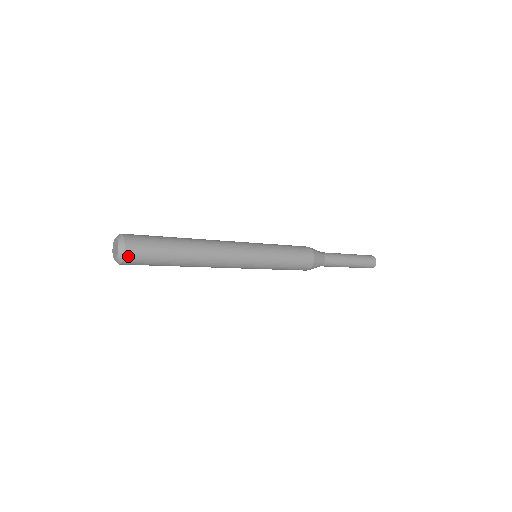
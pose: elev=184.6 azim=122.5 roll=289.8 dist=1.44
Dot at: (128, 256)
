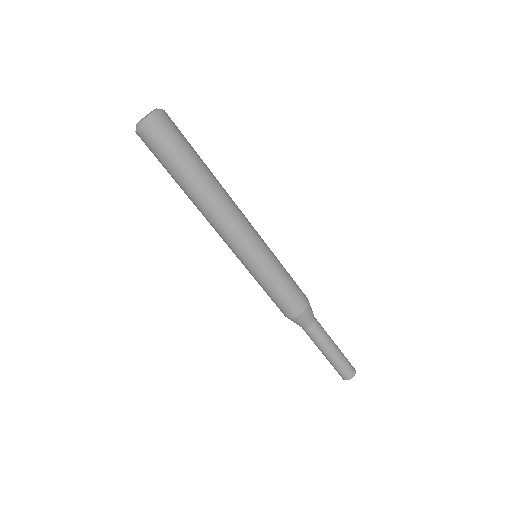
Dot at: (160, 122)
